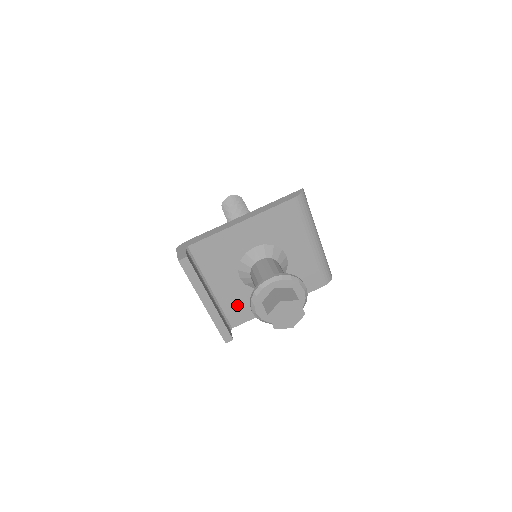
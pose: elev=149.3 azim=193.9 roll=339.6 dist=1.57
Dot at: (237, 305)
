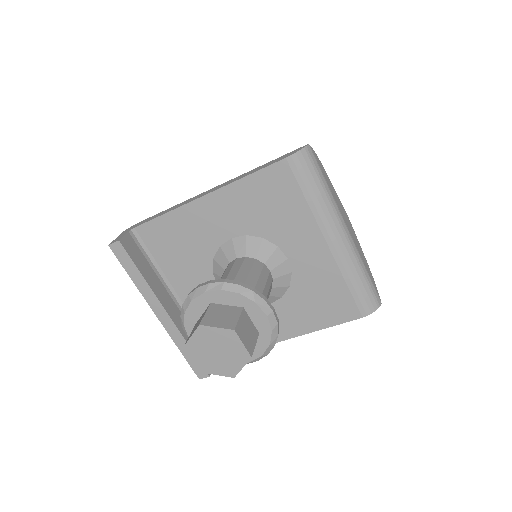
Dot at: occluded
